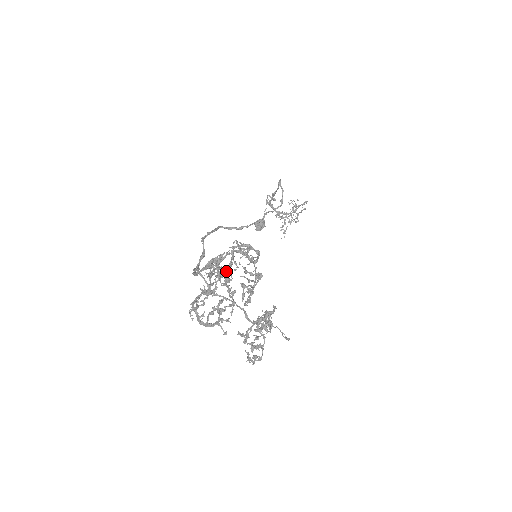
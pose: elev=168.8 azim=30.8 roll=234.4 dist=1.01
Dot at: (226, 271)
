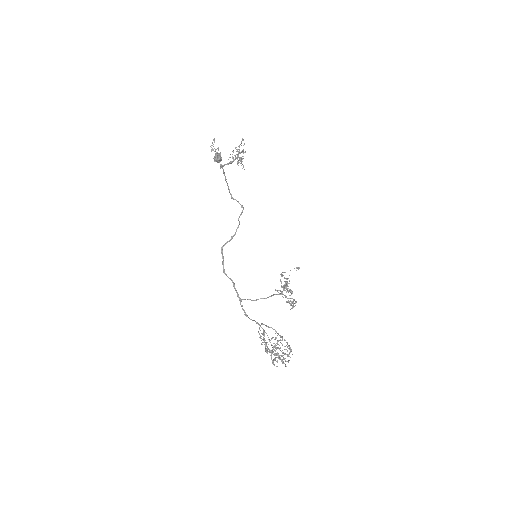
Dot at: (276, 355)
